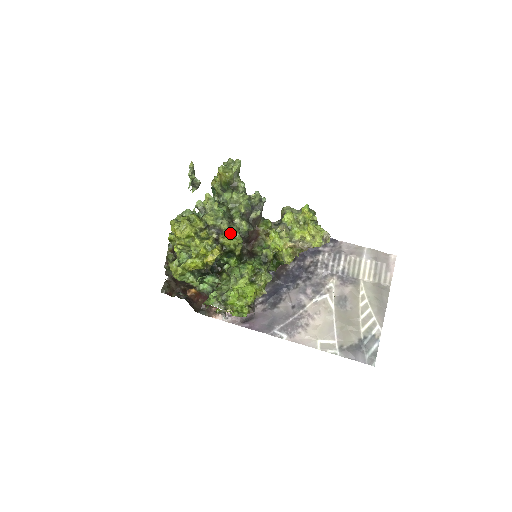
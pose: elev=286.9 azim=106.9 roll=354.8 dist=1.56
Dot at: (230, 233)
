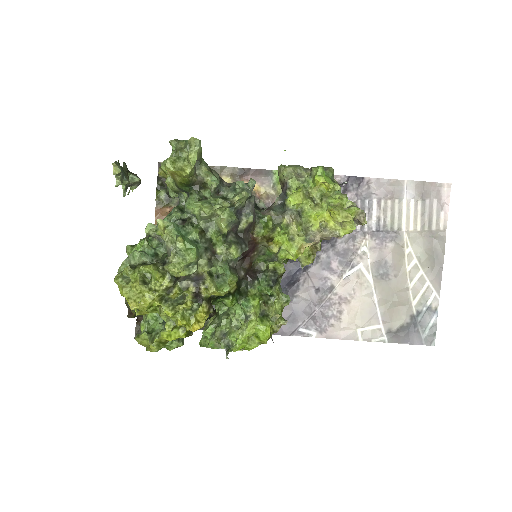
Dot at: (215, 271)
